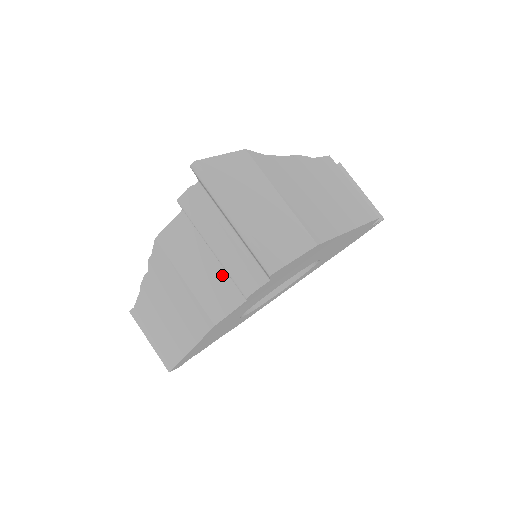
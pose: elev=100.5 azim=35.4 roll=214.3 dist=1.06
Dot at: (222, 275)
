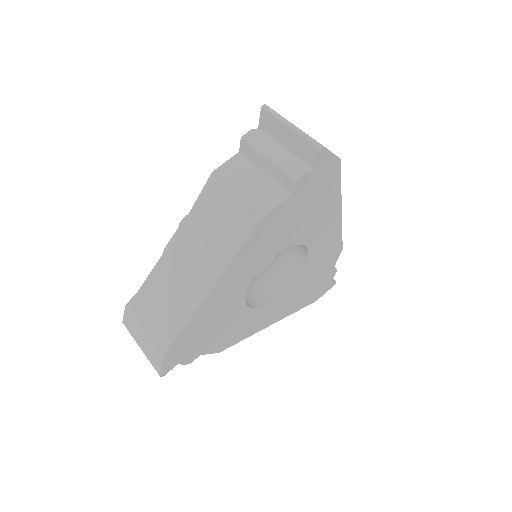
Dot at: (270, 184)
